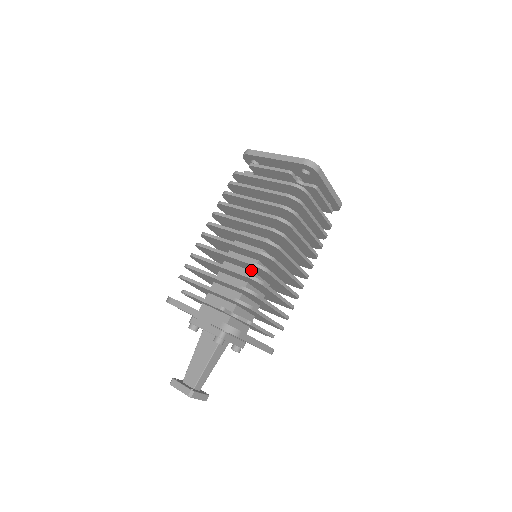
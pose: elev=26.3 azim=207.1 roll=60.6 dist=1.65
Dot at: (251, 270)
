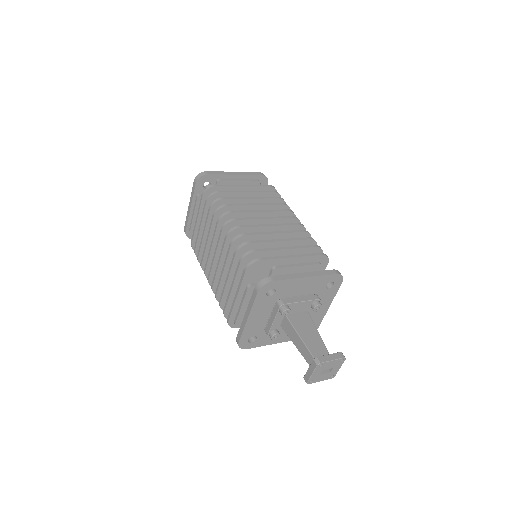
Dot at: occluded
